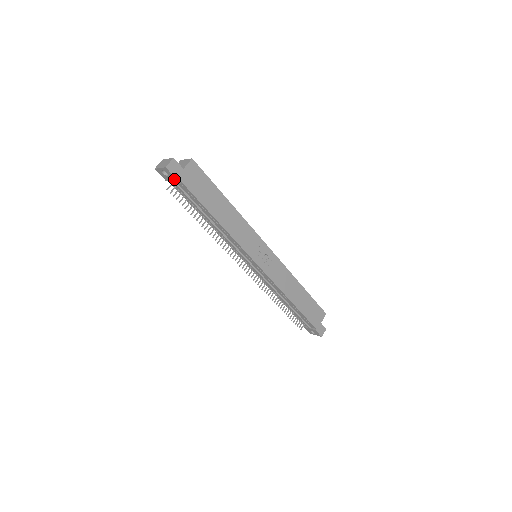
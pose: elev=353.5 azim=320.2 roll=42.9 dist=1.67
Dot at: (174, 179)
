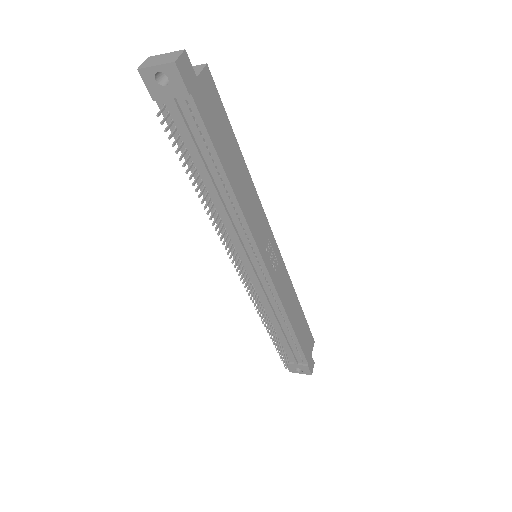
Dot at: (180, 93)
